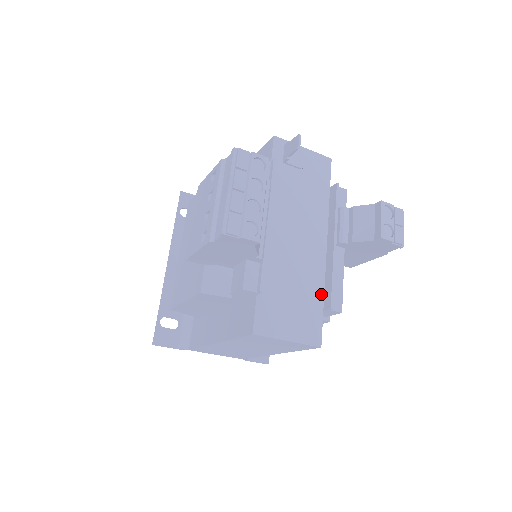
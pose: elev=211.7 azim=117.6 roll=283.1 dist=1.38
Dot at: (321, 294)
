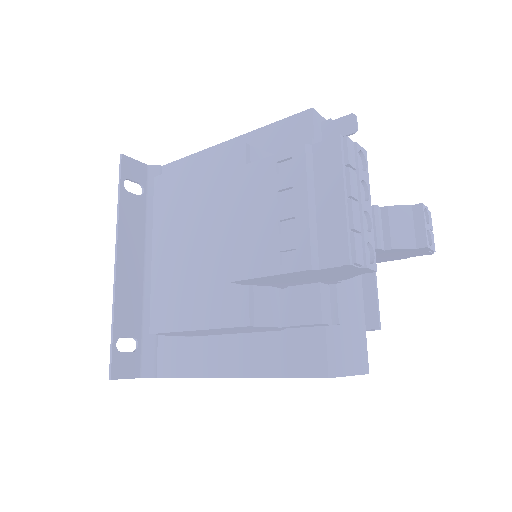
Dot at: (362, 310)
